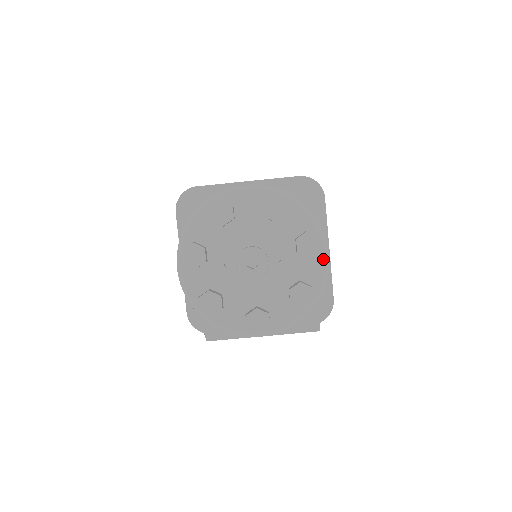
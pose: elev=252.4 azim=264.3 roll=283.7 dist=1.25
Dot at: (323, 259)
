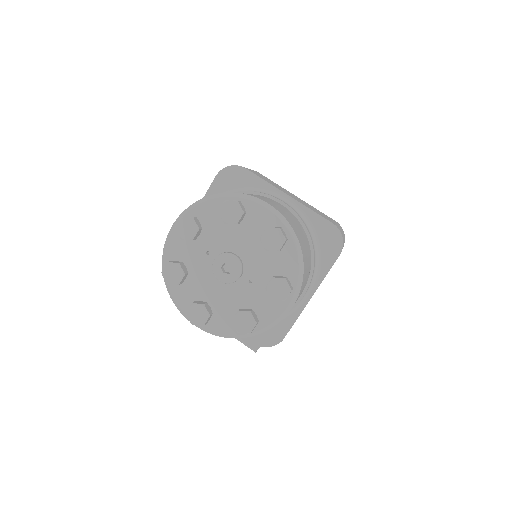
Dot at: (284, 308)
